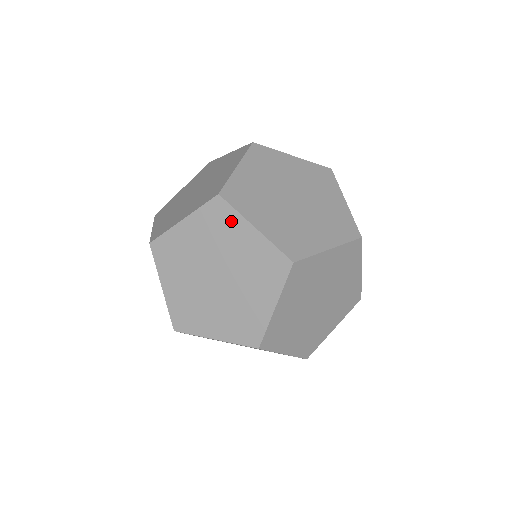
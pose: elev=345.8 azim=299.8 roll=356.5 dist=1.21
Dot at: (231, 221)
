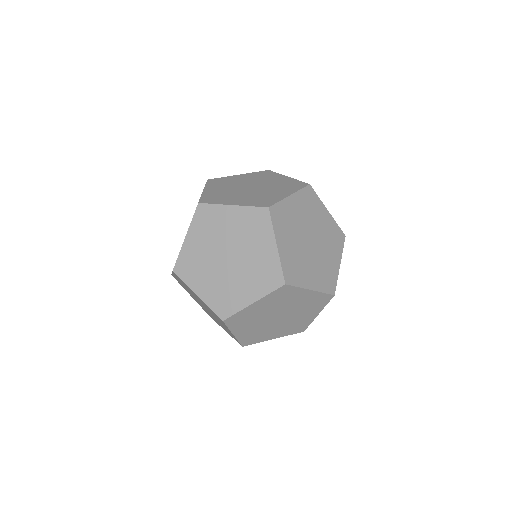
Dot at: (294, 293)
